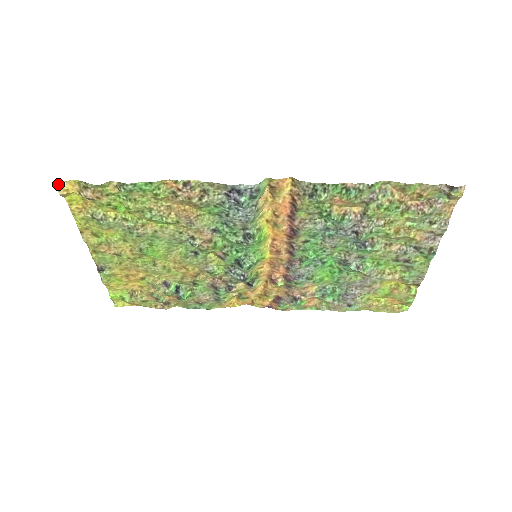
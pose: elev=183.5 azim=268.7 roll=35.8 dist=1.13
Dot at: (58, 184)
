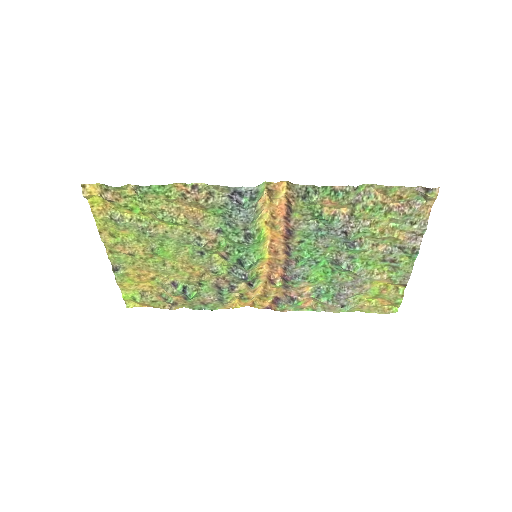
Dot at: (83, 187)
